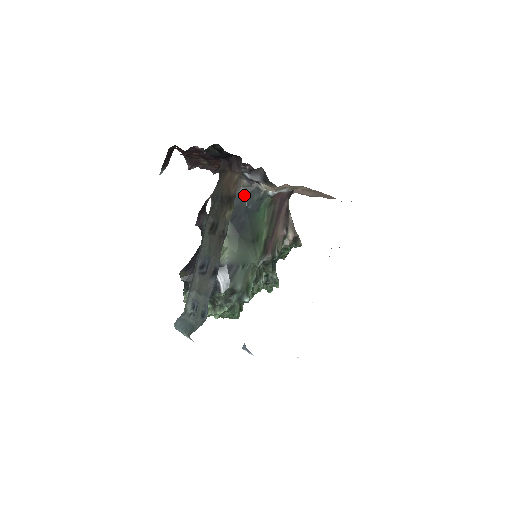
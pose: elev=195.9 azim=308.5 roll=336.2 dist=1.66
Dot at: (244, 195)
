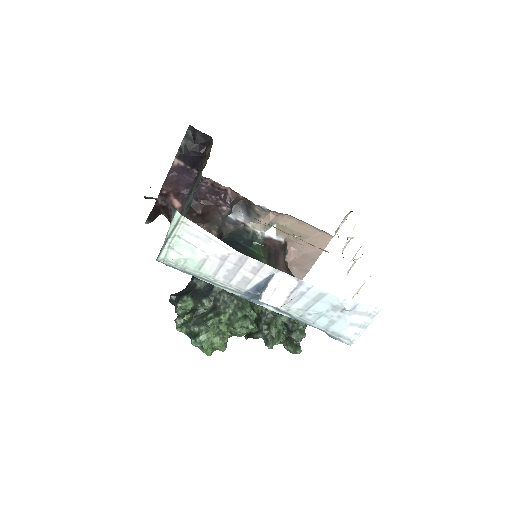
Dot at: (233, 236)
